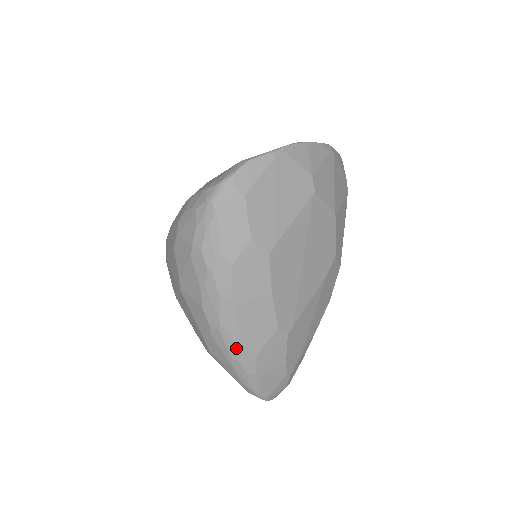
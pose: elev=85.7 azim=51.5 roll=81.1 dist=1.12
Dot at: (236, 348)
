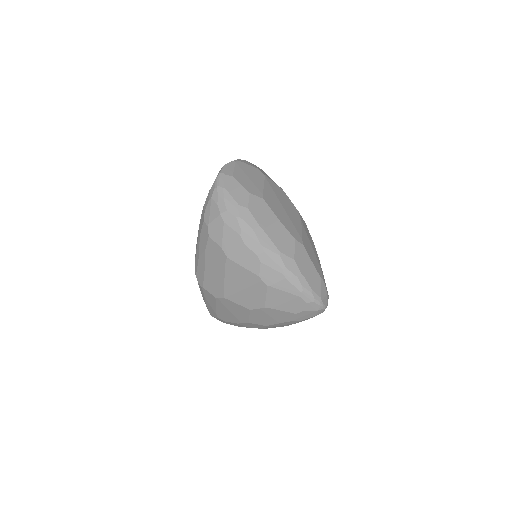
Dot at: (280, 259)
